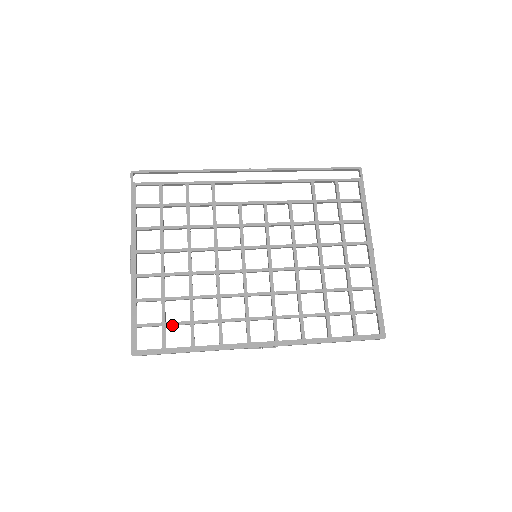
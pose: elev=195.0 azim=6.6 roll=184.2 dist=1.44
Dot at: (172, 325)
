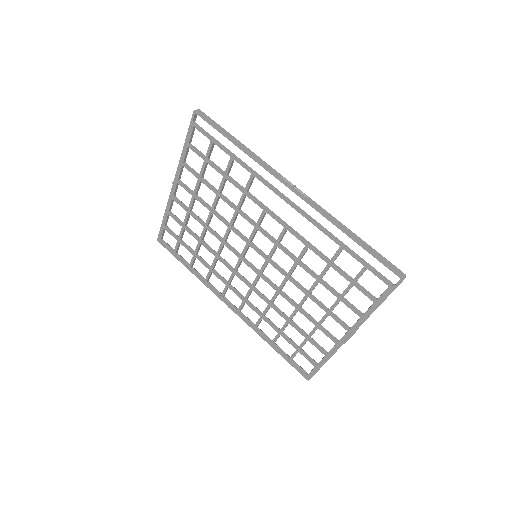
Dot at: (184, 245)
